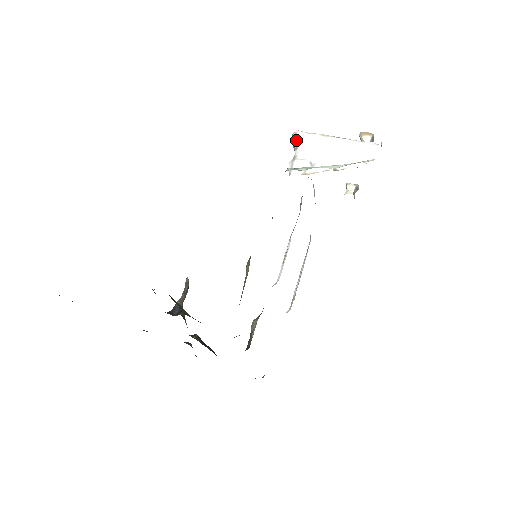
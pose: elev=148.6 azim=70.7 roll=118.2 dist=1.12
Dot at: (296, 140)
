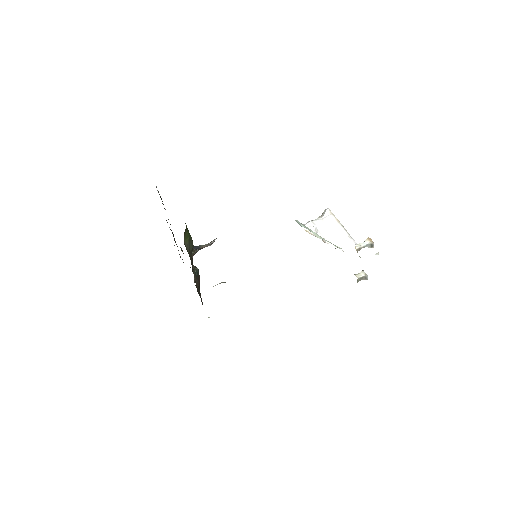
Dot at: (324, 213)
